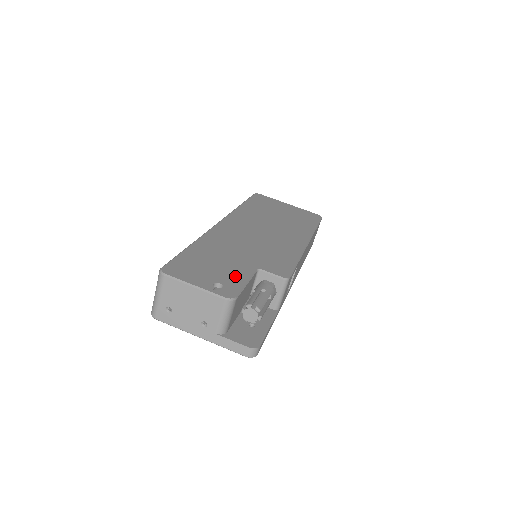
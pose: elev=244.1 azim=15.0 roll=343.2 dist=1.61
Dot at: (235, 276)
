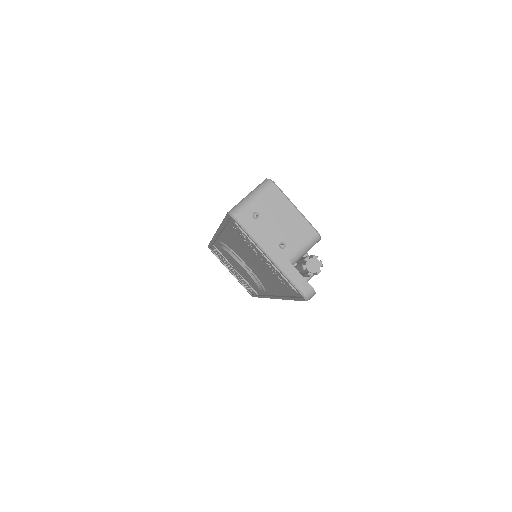
Dot at: occluded
